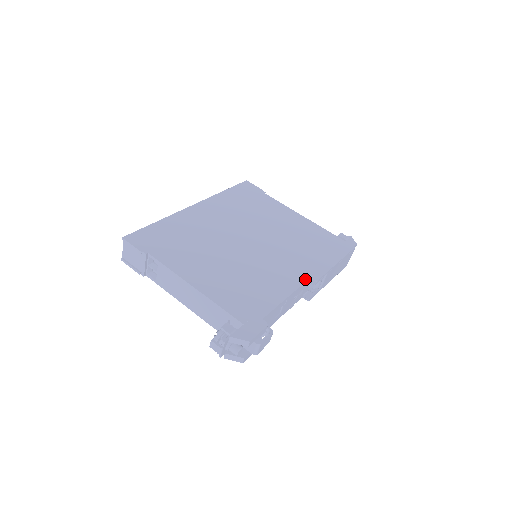
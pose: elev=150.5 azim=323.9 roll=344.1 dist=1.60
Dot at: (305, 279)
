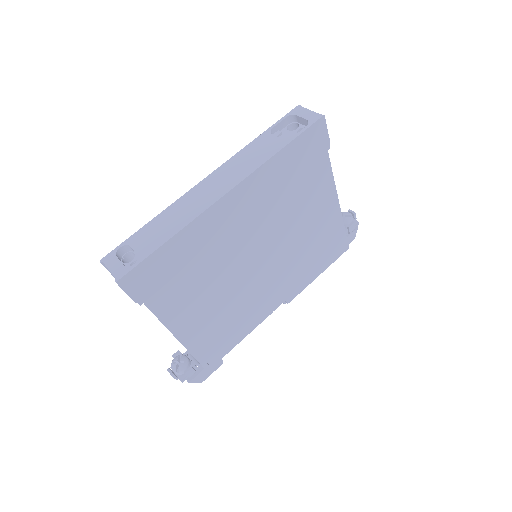
Dot at: (280, 304)
